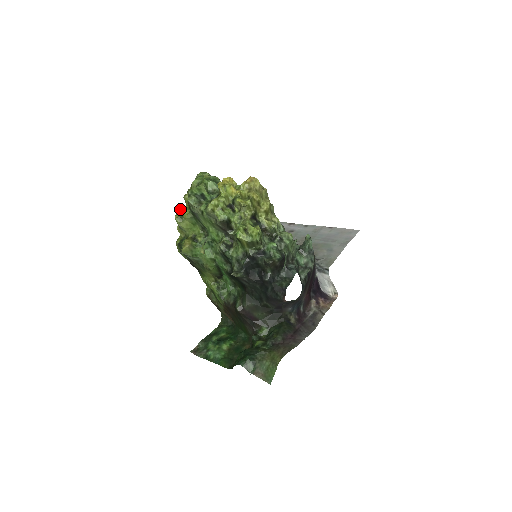
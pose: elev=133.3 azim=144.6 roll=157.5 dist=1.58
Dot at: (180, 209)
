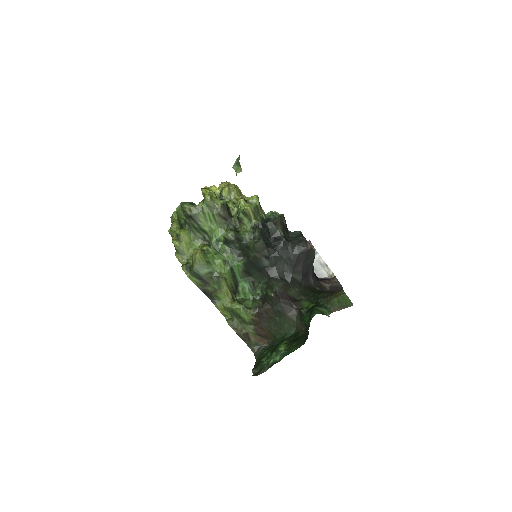
Dot at: (174, 234)
